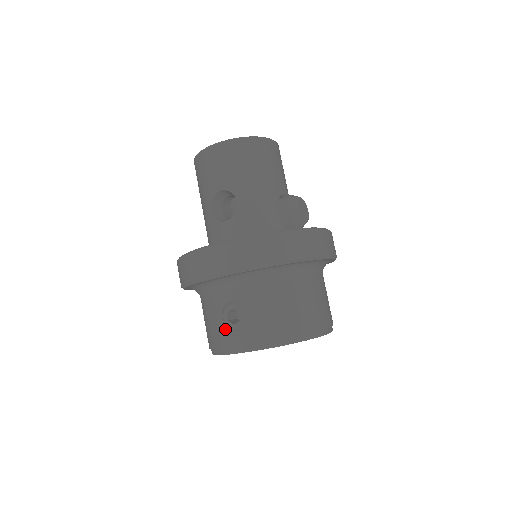
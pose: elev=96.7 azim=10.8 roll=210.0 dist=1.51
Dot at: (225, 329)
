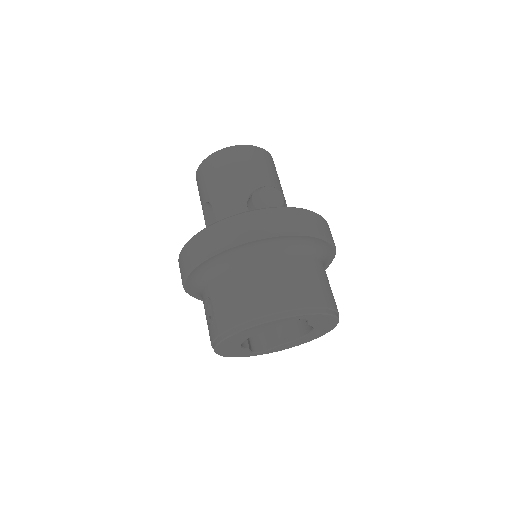
Dot at: (208, 325)
